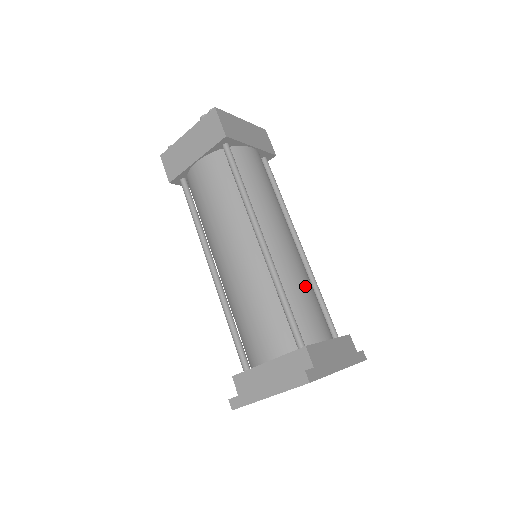
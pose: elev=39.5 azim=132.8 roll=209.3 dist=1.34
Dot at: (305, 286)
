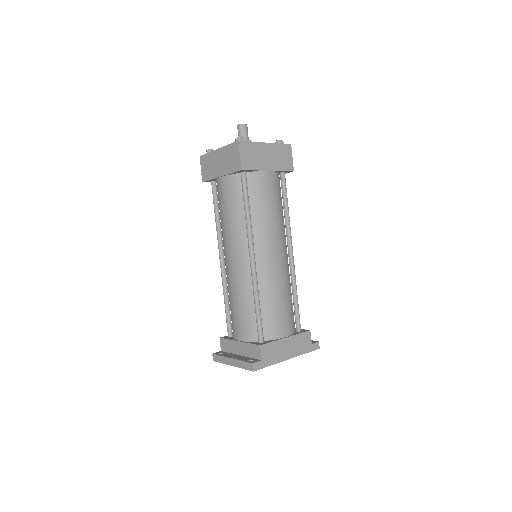
Dot at: (279, 295)
